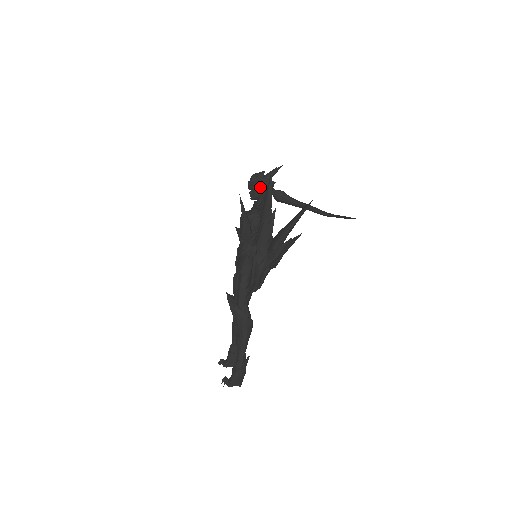
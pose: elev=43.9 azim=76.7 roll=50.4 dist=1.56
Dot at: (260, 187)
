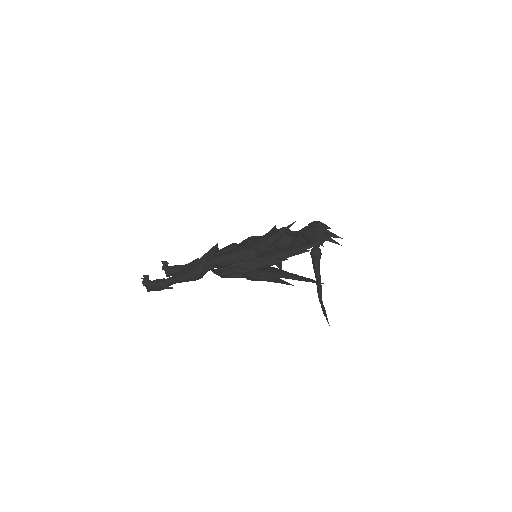
Dot at: (313, 234)
